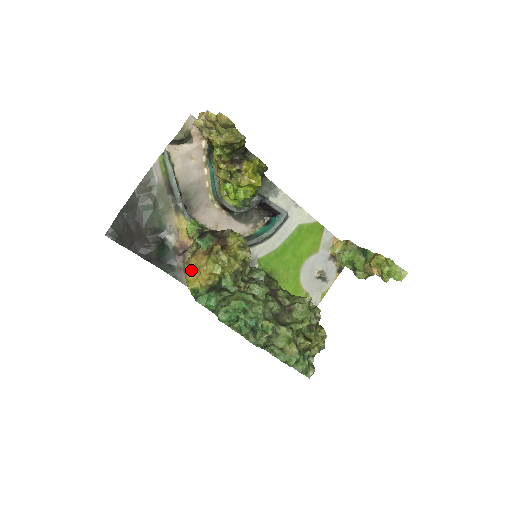
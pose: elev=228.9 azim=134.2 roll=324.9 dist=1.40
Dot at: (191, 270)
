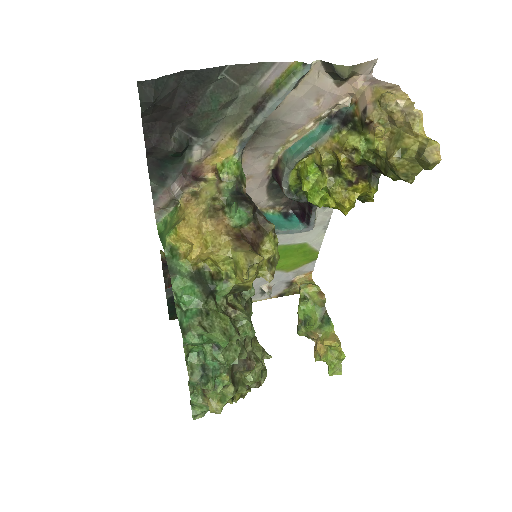
Dot at: (192, 226)
